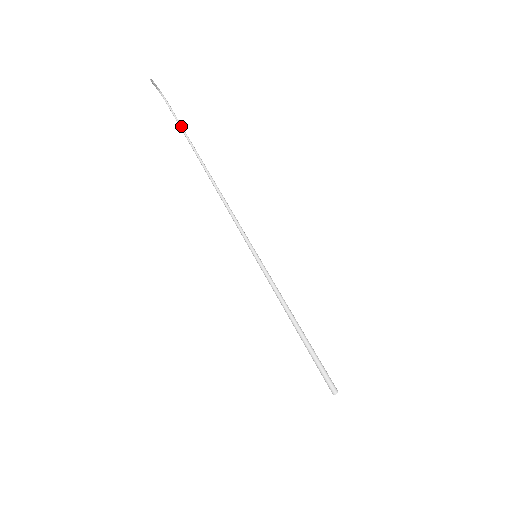
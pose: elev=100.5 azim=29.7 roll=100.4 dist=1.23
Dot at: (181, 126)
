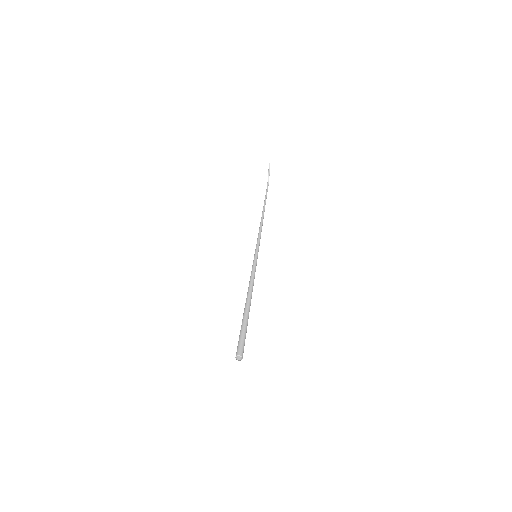
Dot at: occluded
